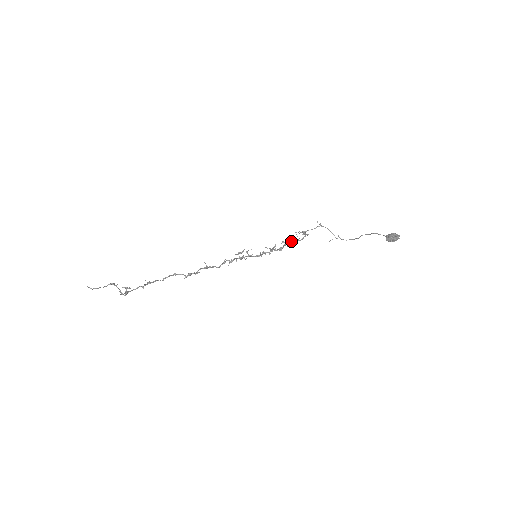
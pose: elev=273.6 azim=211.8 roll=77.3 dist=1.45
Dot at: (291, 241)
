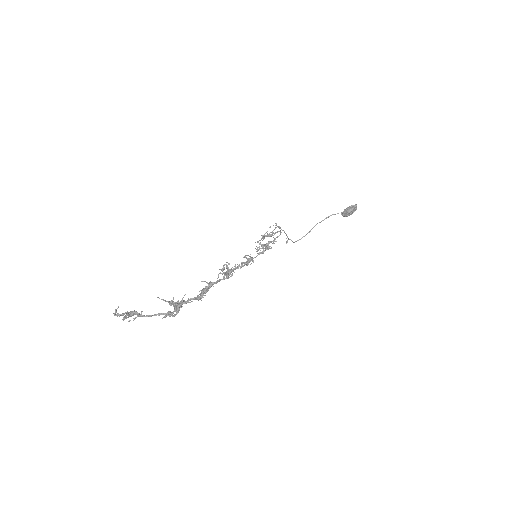
Dot at: (264, 244)
